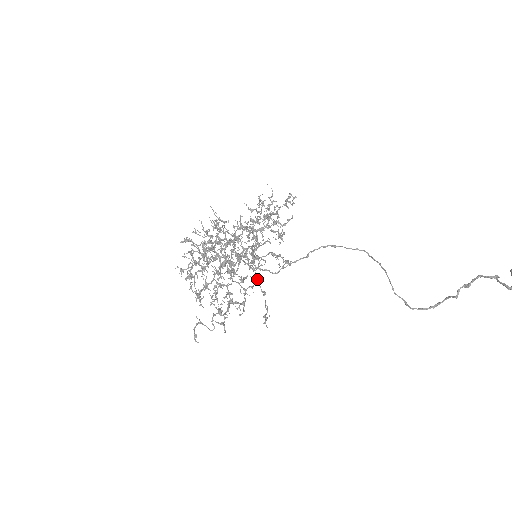
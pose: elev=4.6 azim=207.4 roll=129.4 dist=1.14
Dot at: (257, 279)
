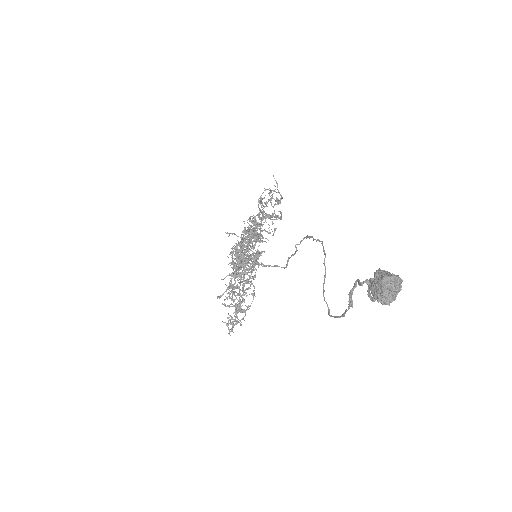
Dot at: occluded
